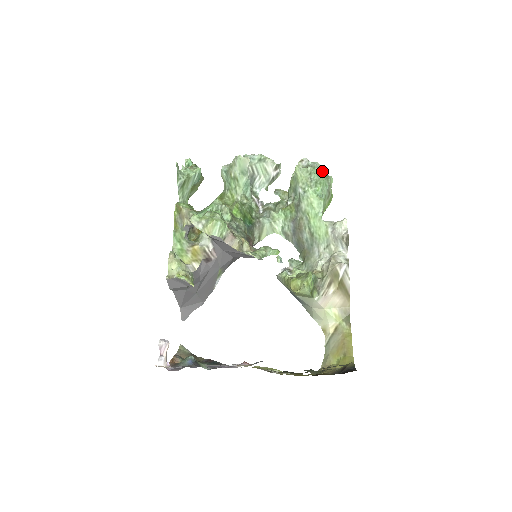
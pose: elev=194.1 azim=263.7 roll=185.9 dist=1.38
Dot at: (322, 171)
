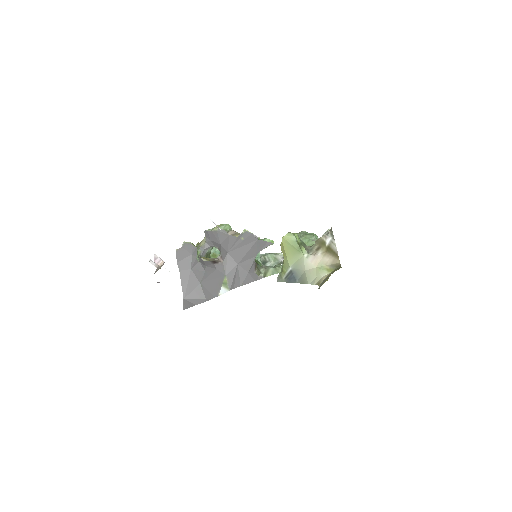
Dot at: occluded
